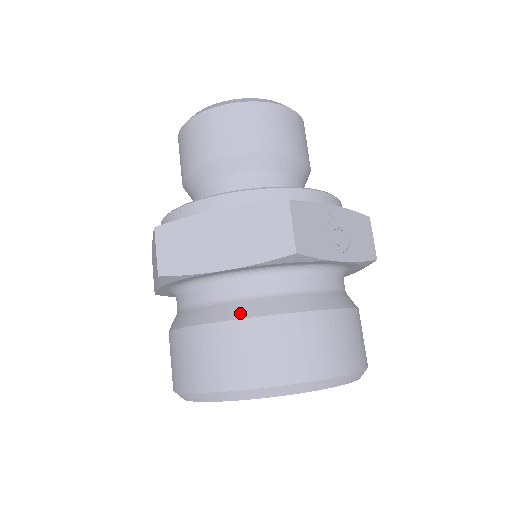
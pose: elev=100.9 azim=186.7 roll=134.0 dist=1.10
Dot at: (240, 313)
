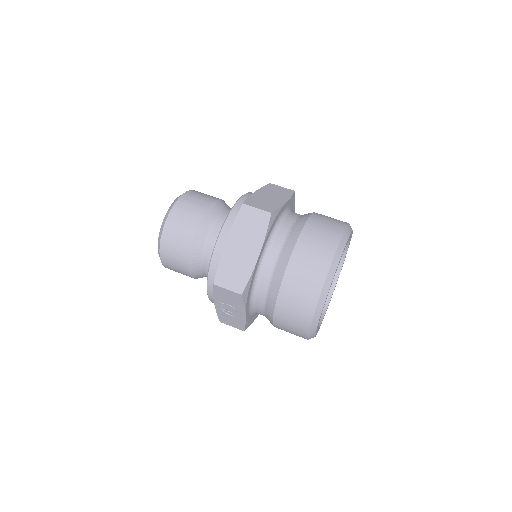
Dot at: (308, 215)
